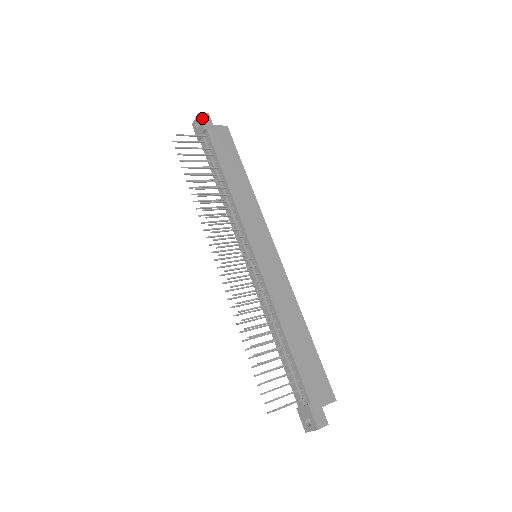
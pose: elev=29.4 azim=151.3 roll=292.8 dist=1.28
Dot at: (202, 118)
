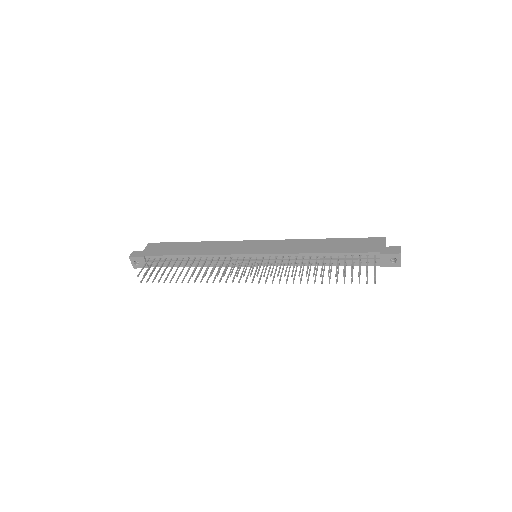
Dot at: (134, 256)
